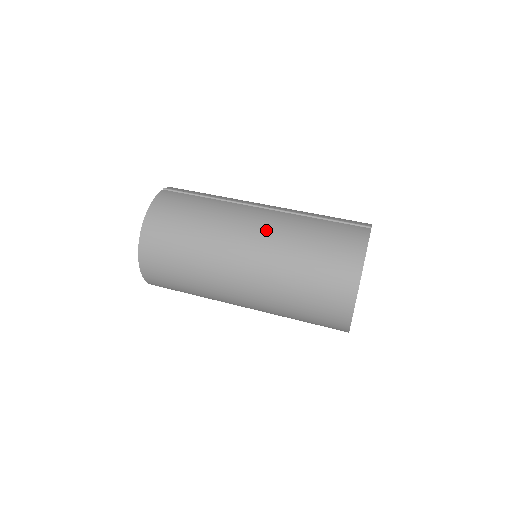
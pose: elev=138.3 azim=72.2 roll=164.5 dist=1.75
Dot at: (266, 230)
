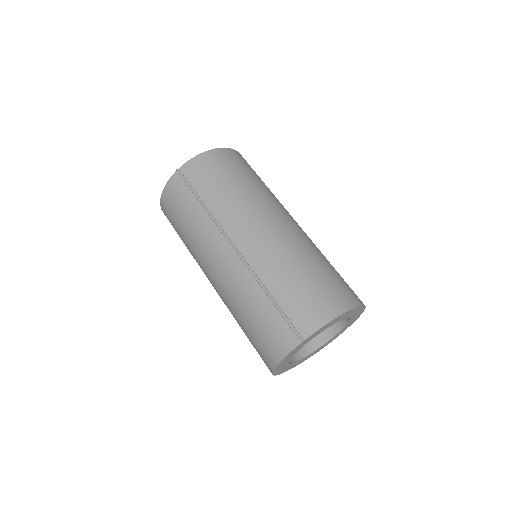
Dot at: (223, 281)
